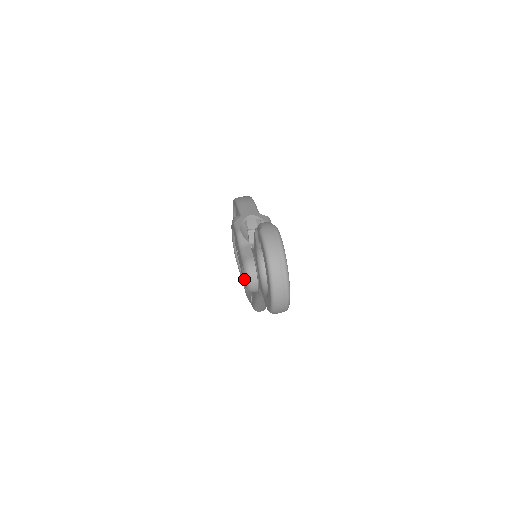
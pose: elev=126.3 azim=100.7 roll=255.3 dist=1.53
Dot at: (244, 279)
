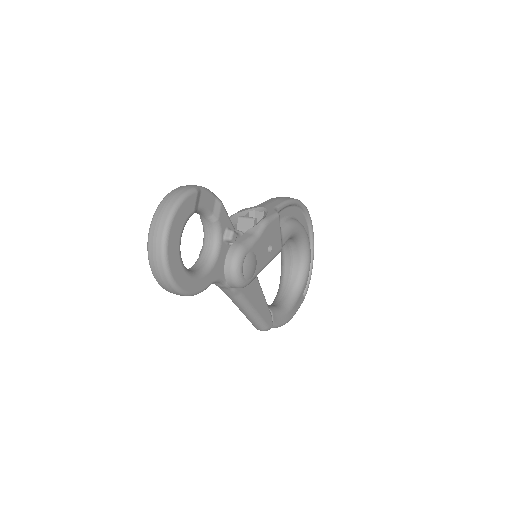
Dot at: occluded
